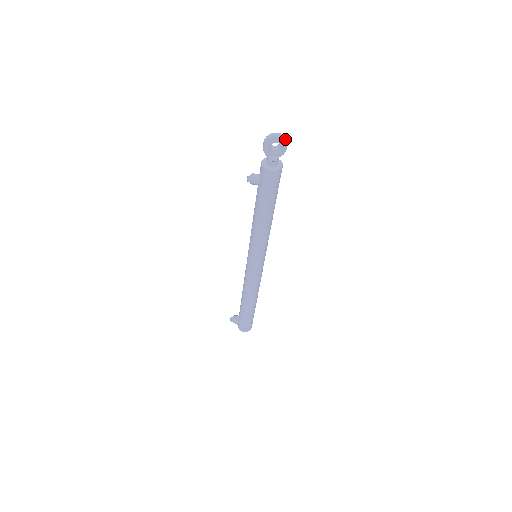
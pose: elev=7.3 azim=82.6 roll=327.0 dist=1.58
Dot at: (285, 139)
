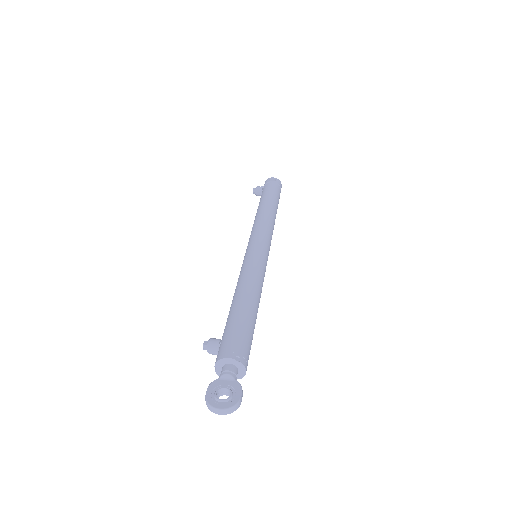
Dot at: occluded
